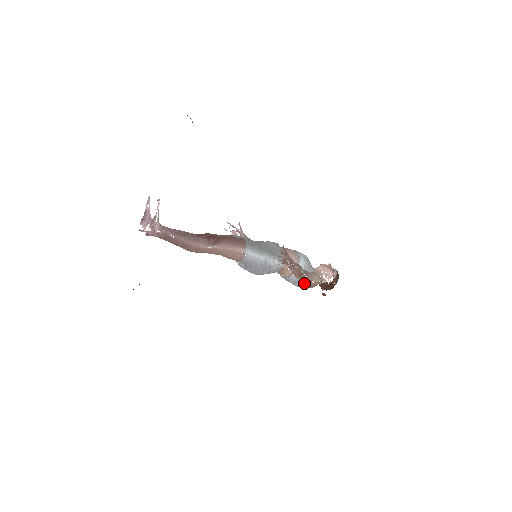
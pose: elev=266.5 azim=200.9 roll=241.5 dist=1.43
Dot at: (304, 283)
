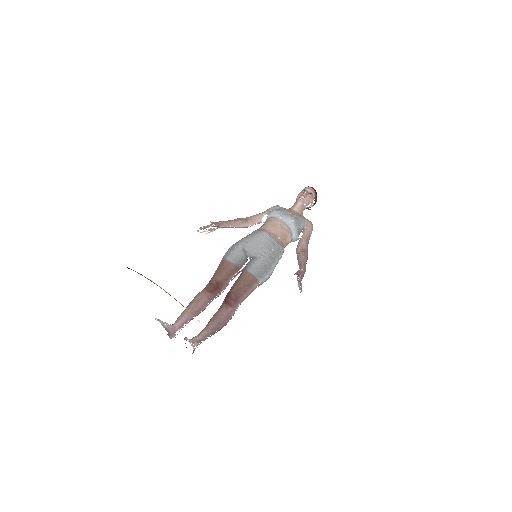
Dot at: occluded
